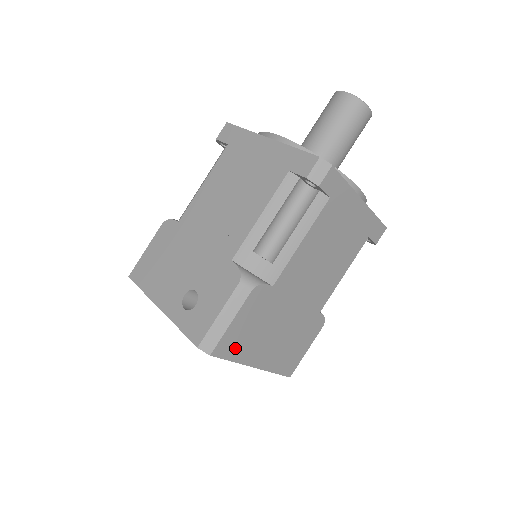
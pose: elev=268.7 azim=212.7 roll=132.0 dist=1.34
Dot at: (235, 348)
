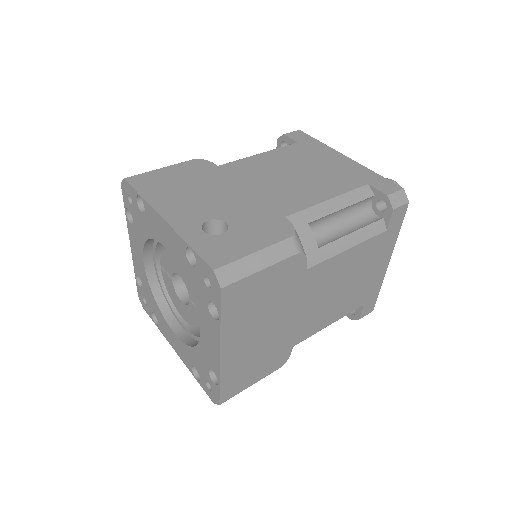
Dot at: (236, 307)
